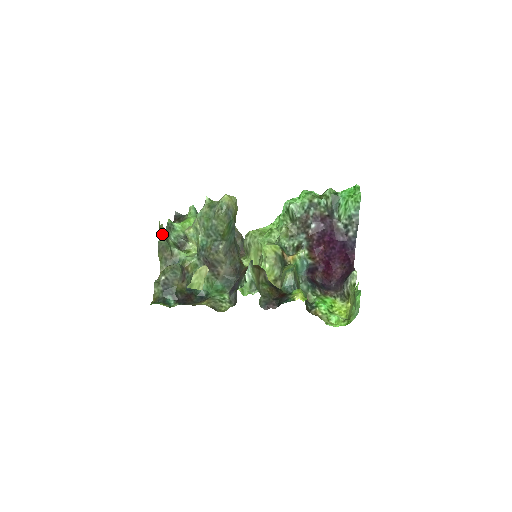
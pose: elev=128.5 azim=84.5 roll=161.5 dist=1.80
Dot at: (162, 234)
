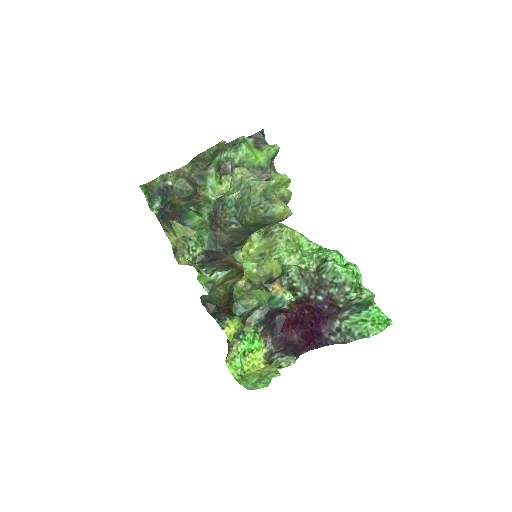
Dot at: (214, 149)
